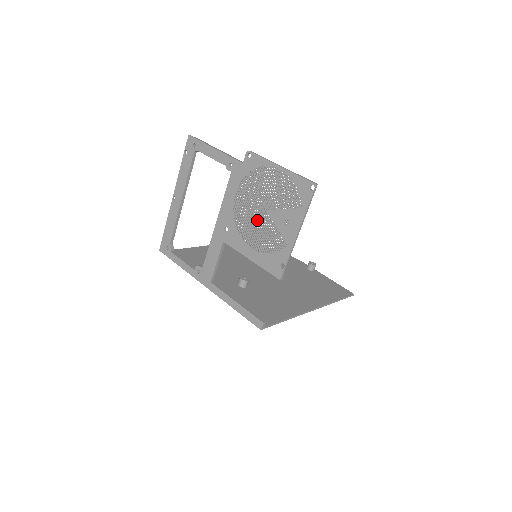
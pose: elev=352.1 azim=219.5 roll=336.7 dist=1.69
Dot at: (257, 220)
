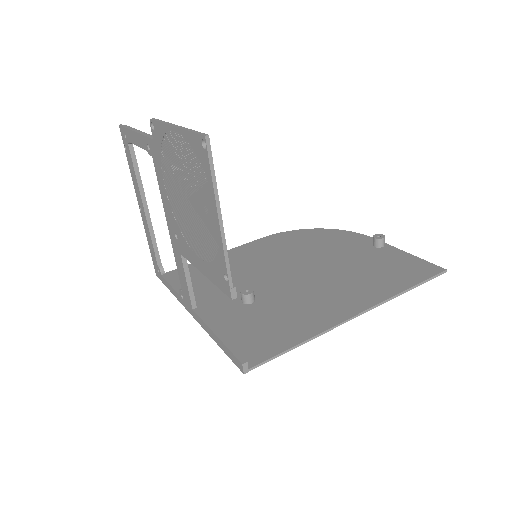
Dot at: (188, 216)
